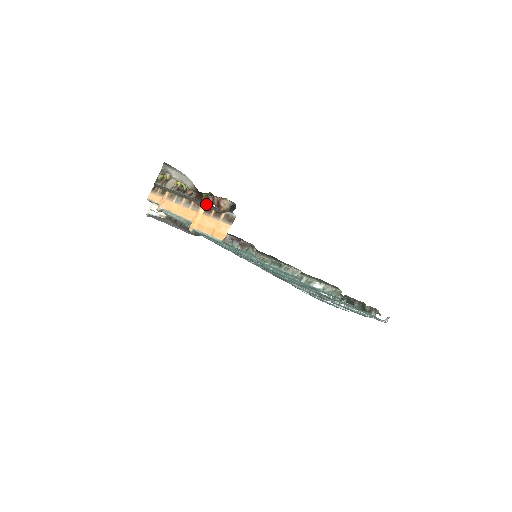
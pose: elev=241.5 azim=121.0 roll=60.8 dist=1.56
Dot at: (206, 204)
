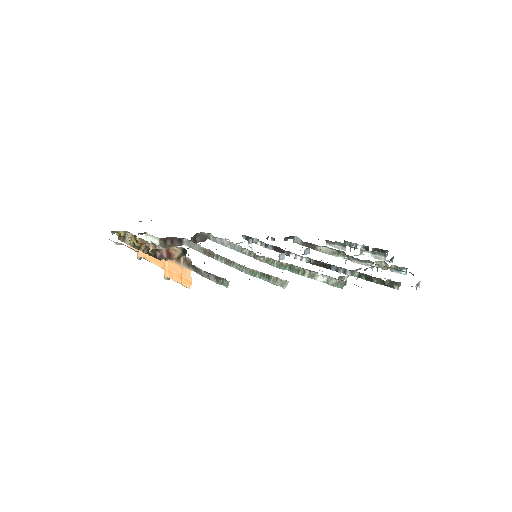
Dot at: occluded
